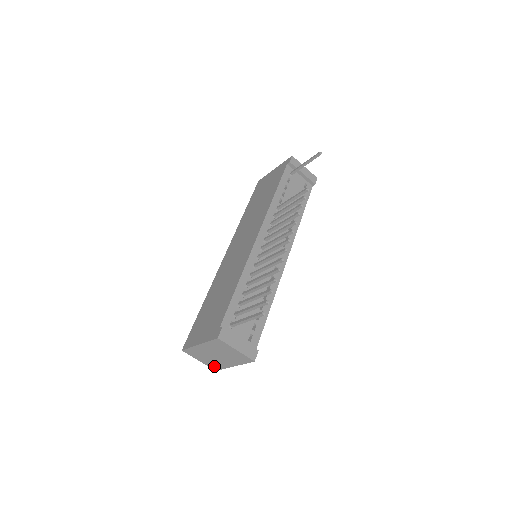
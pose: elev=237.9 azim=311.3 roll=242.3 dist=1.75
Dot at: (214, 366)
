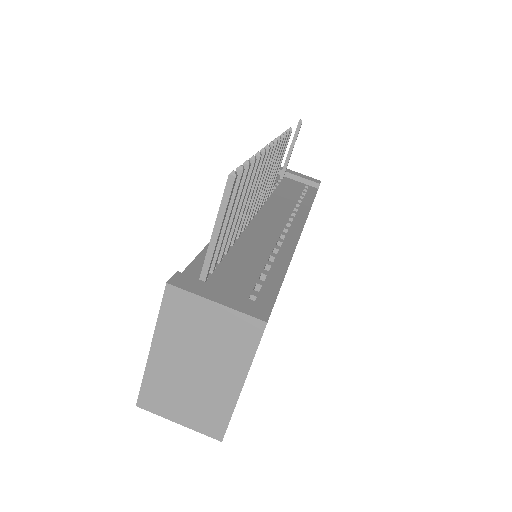
Dot at: (211, 422)
